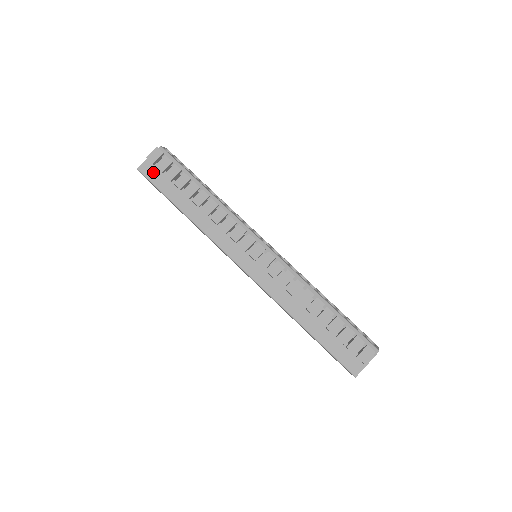
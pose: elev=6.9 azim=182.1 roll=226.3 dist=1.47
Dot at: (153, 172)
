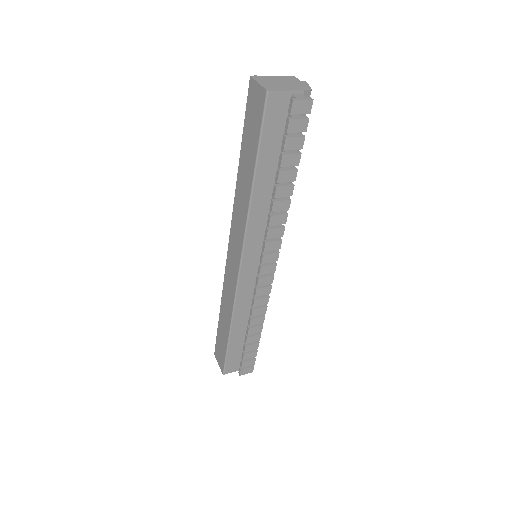
Dot at: (276, 112)
